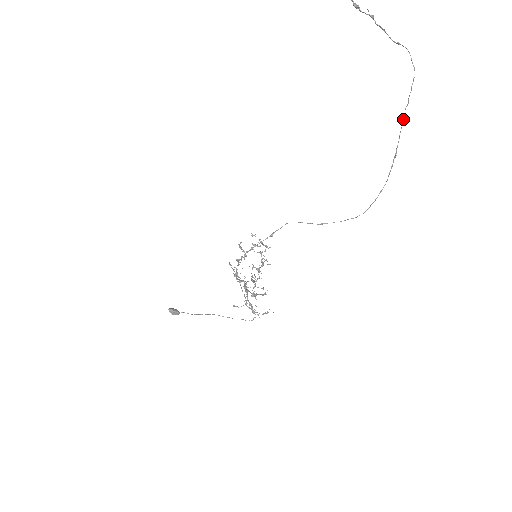
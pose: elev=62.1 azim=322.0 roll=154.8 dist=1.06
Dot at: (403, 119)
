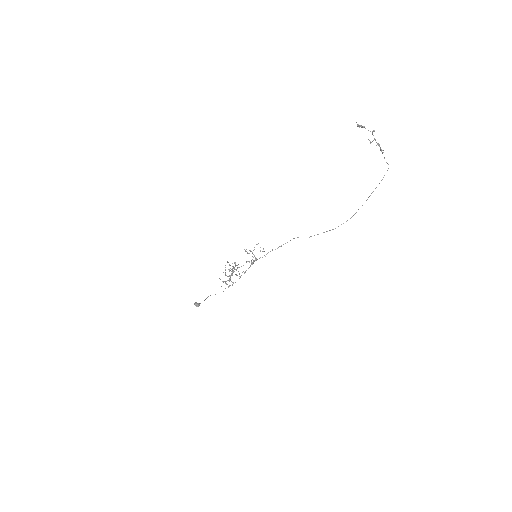
Dot at: (373, 191)
